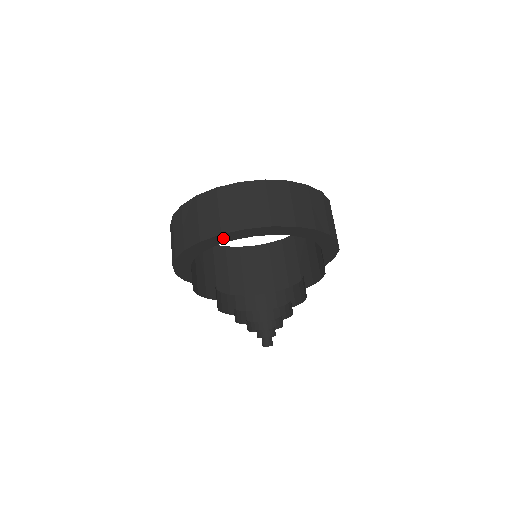
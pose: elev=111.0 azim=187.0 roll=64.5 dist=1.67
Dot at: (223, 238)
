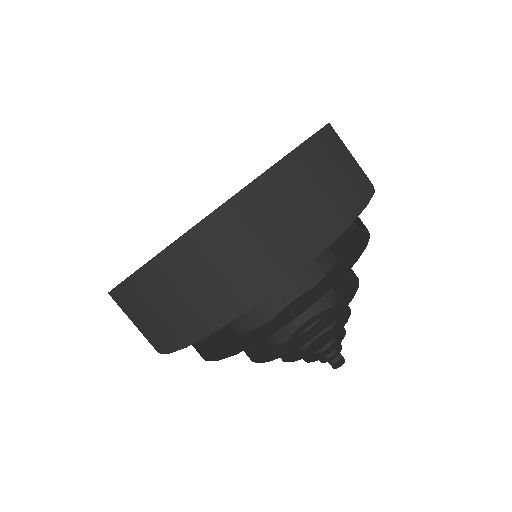
Dot at: occluded
